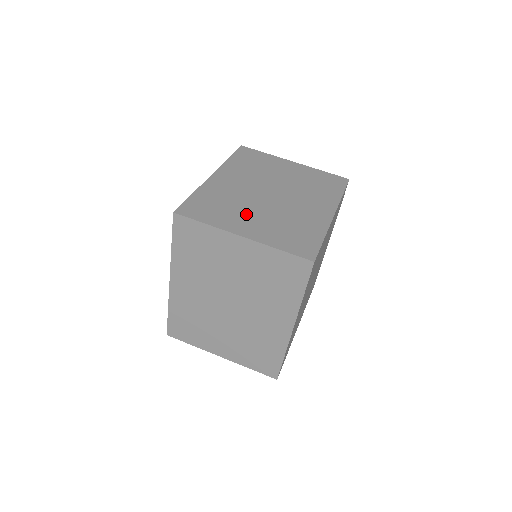
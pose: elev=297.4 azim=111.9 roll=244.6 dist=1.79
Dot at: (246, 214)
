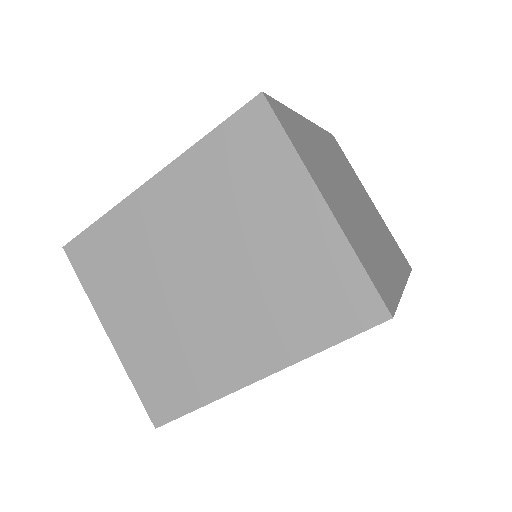
Dot at: (332, 187)
